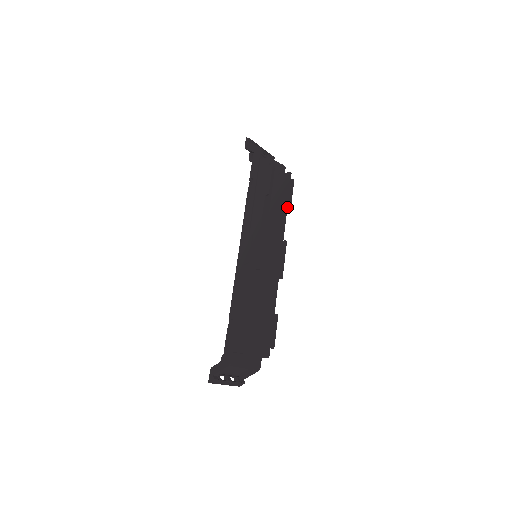
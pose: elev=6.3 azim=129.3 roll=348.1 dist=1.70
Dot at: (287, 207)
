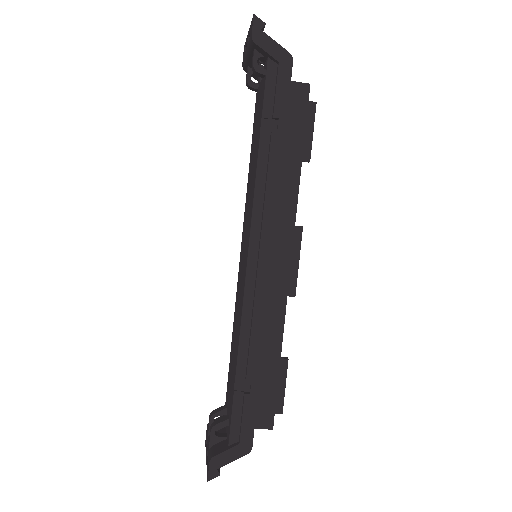
Dot at: occluded
